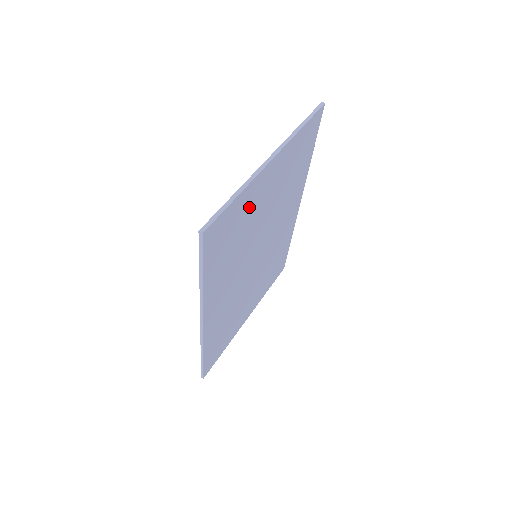
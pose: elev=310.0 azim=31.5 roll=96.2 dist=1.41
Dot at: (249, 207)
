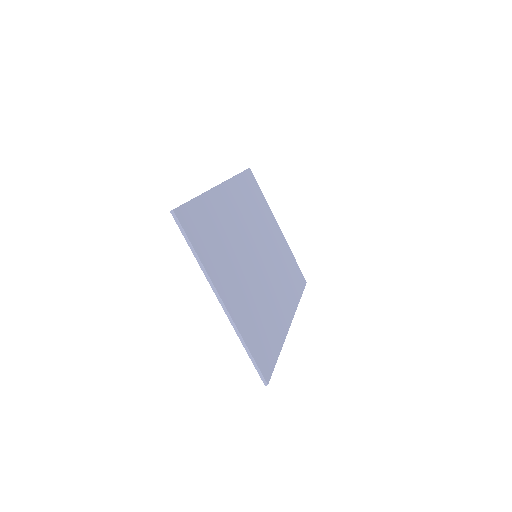
Dot at: (246, 315)
